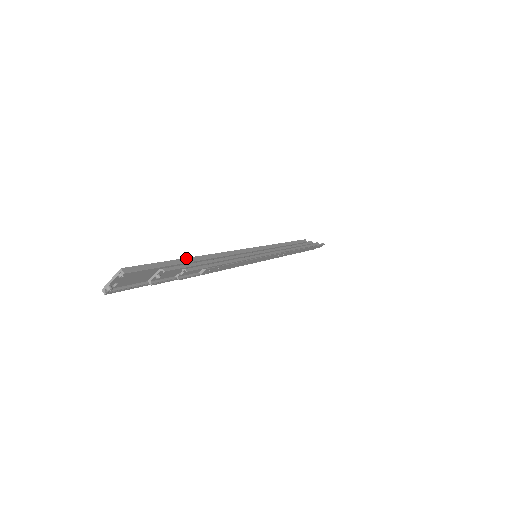
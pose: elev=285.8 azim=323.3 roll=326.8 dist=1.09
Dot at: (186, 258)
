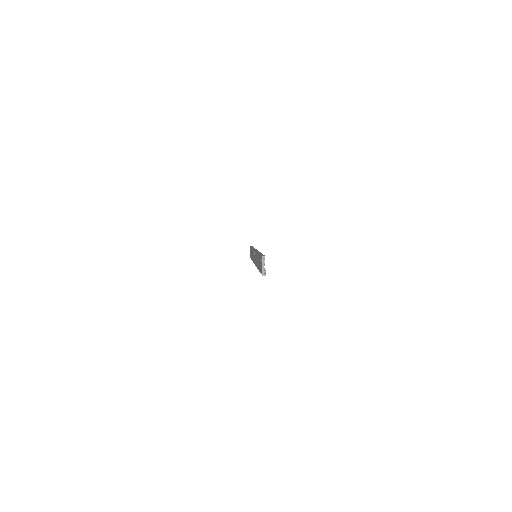
Dot at: (258, 253)
